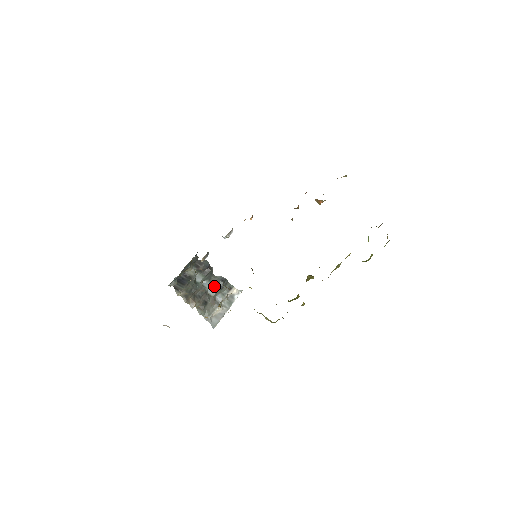
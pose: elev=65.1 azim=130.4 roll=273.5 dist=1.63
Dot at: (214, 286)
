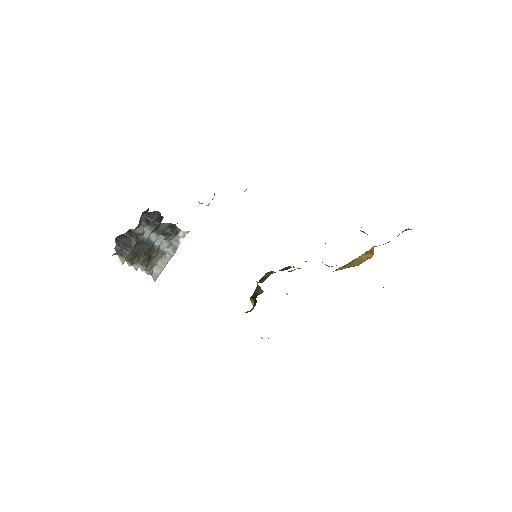
Dot at: (159, 234)
